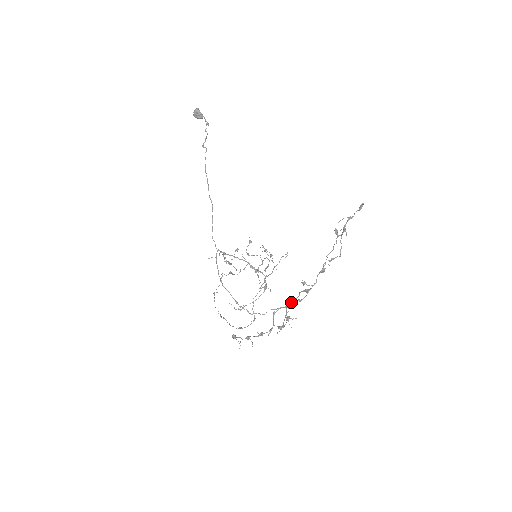
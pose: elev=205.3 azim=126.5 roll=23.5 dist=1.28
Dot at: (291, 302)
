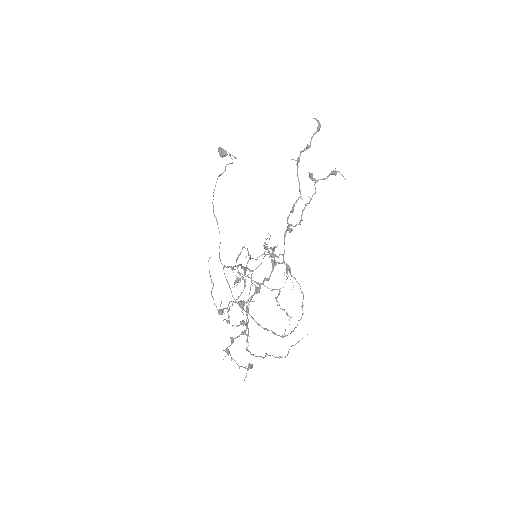
Dot at: (303, 299)
